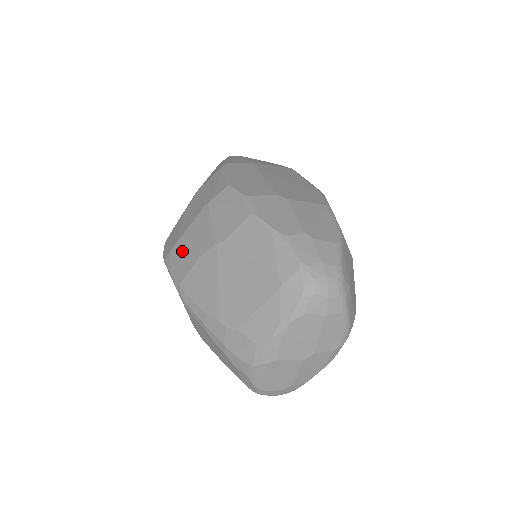
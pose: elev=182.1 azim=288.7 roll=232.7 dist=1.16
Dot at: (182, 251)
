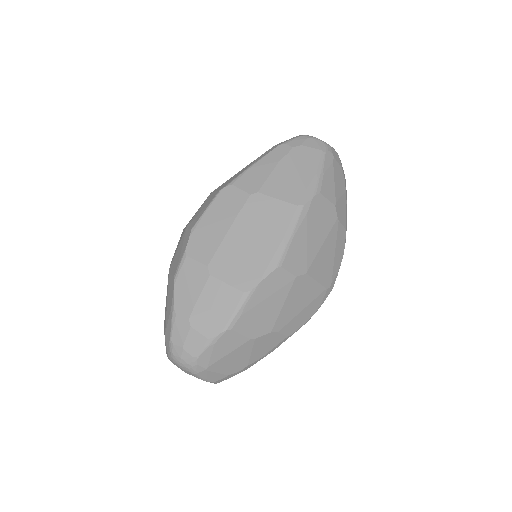
Dot at: occluded
